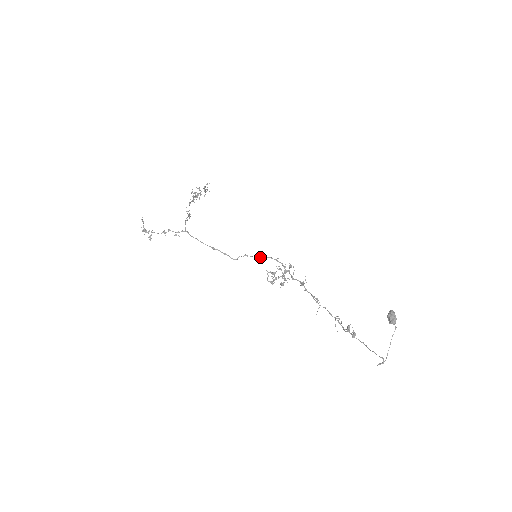
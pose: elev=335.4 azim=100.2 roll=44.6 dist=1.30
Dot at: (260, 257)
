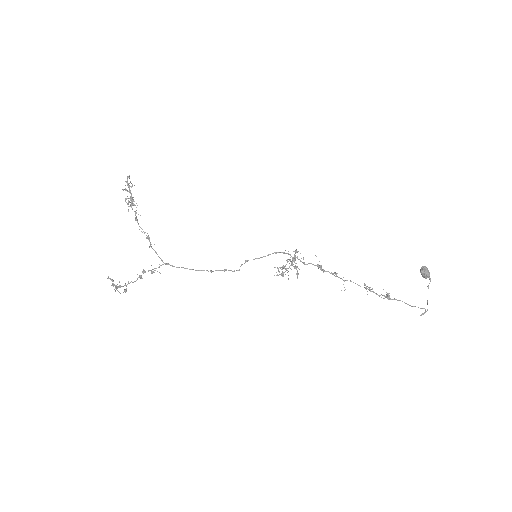
Dot at: occluded
